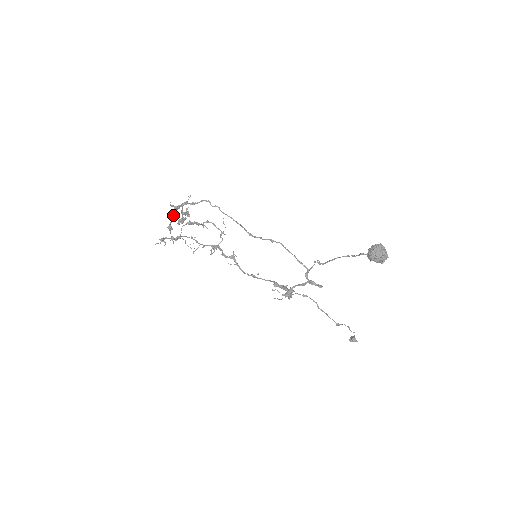
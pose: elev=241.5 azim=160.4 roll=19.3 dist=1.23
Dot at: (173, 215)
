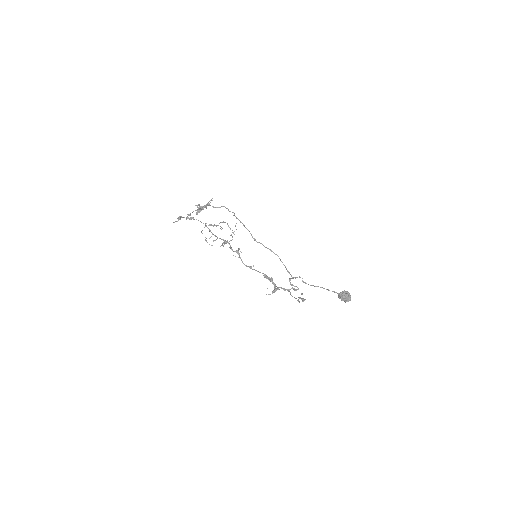
Dot at: (196, 210)
